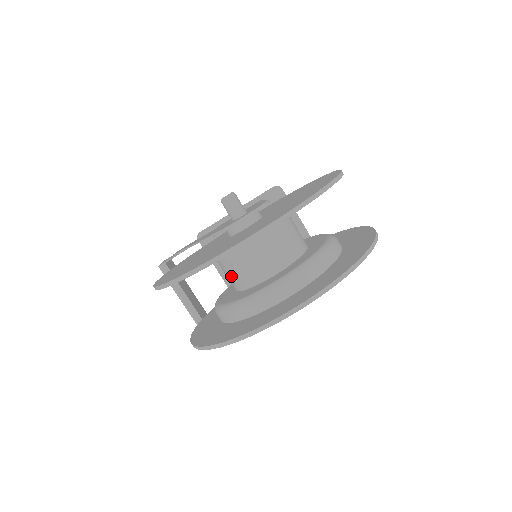
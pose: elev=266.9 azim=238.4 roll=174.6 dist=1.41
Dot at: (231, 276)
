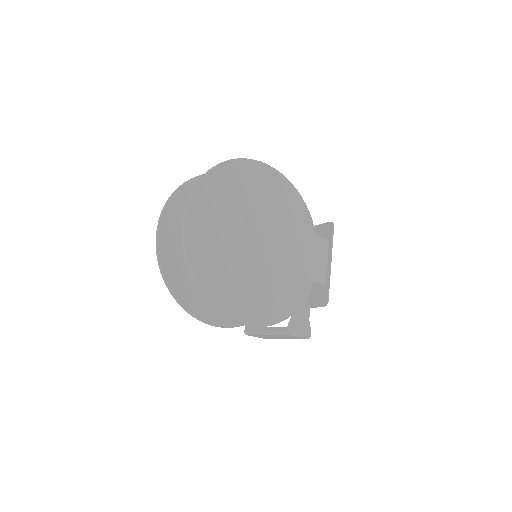
Dot at: occluded
